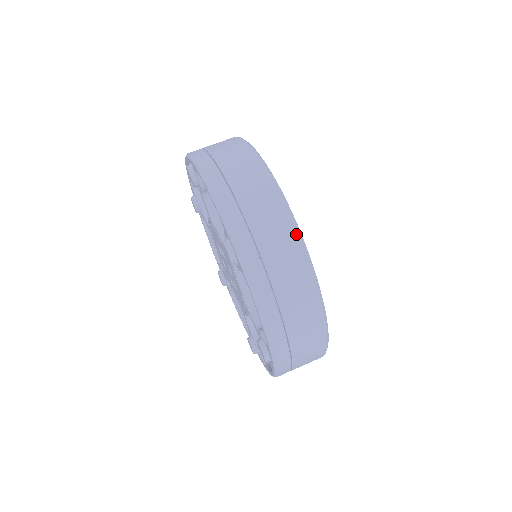
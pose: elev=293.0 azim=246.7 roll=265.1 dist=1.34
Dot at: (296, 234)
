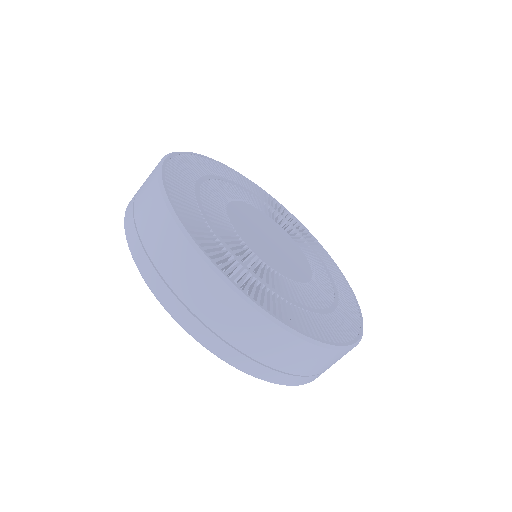
Dot at: occluded
